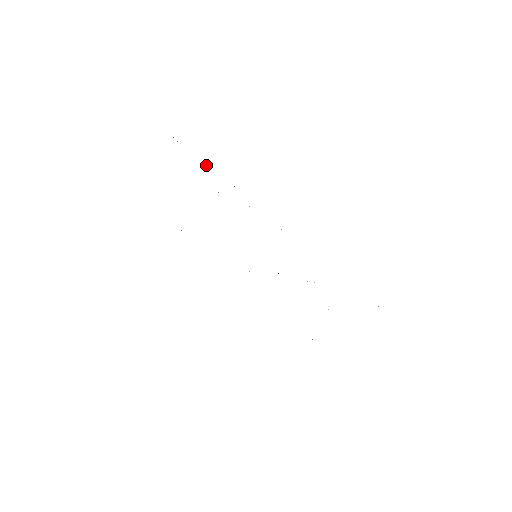
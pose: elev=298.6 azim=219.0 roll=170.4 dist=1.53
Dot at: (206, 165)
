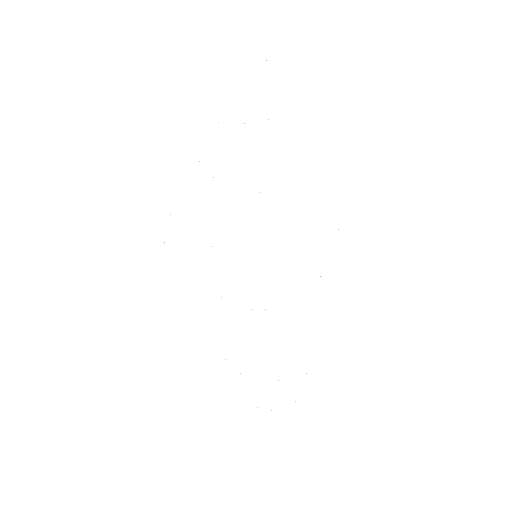
Dot at: occluded
